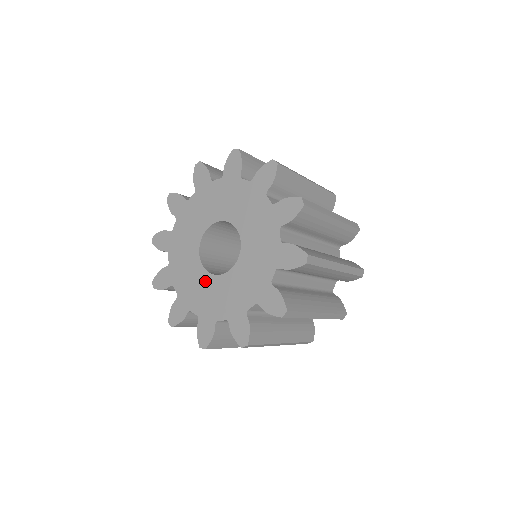
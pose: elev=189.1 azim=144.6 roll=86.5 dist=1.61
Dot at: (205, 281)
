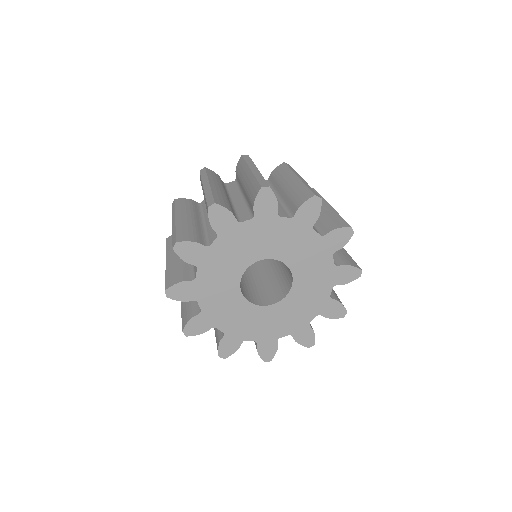
Dot at: (275, 312)
